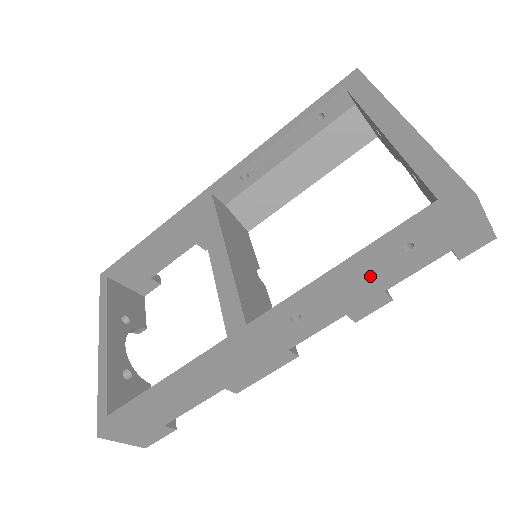
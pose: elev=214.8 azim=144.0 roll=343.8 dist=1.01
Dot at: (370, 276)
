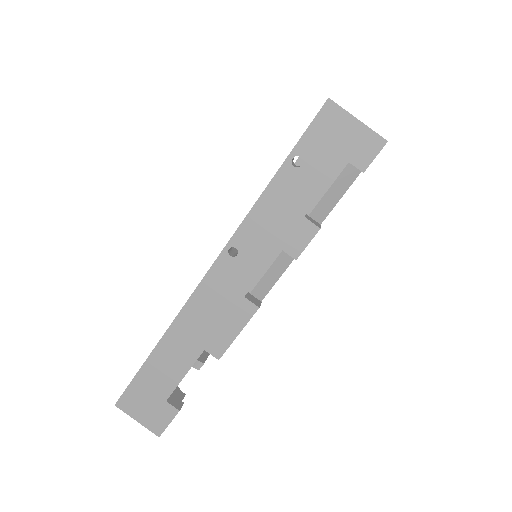
Dot at: (279, 198)
